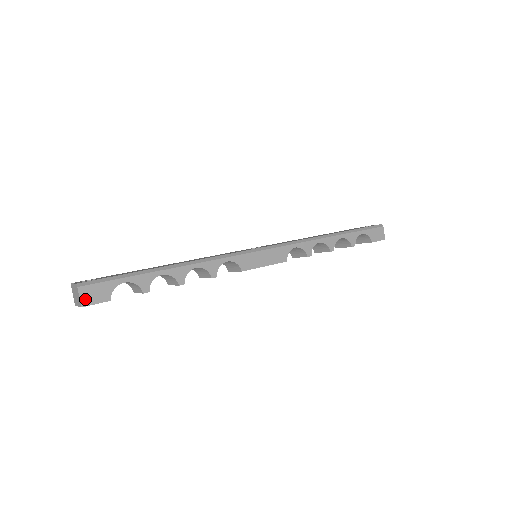
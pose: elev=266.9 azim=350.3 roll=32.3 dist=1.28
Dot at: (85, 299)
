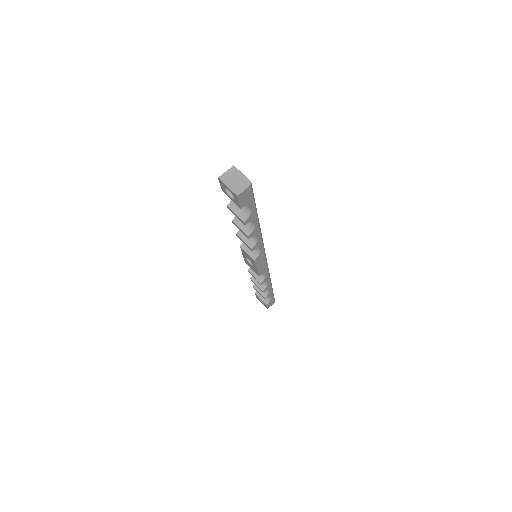
Dot at: (243, 194)
